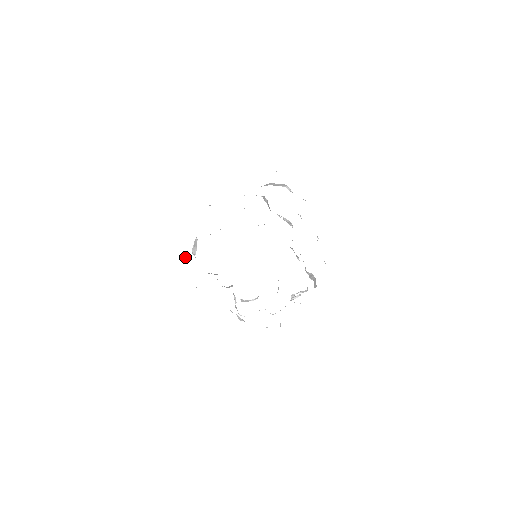
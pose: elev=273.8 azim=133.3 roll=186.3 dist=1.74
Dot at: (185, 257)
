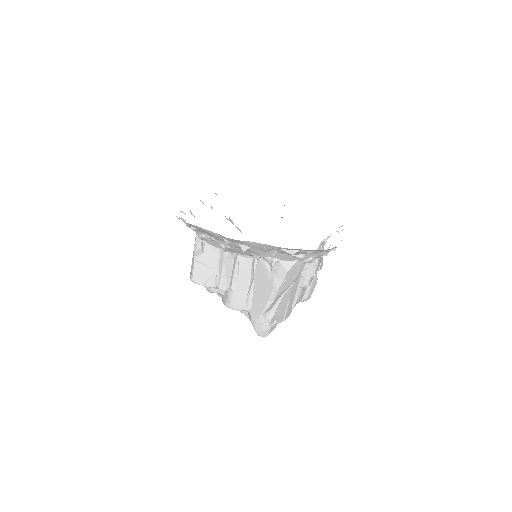
Dot at: (199, 236)
